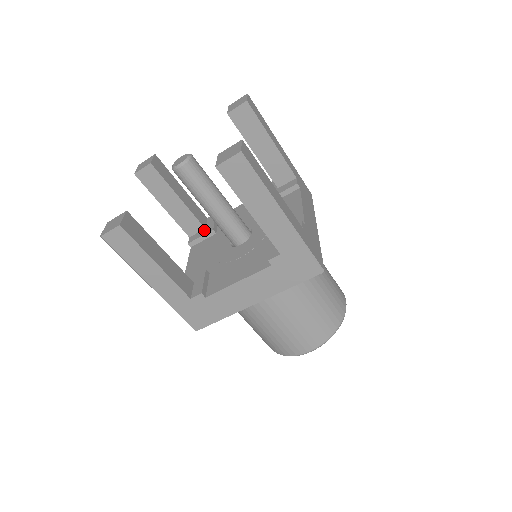
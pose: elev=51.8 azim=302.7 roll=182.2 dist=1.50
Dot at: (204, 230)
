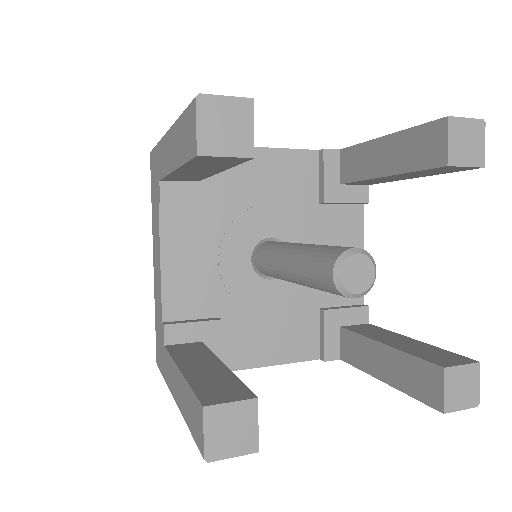
Dot at: (198, 187)
